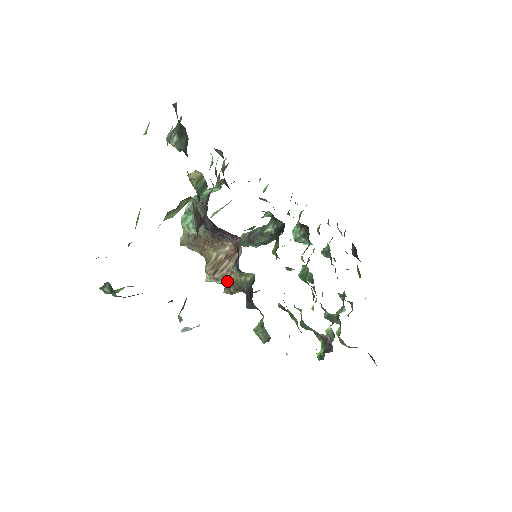
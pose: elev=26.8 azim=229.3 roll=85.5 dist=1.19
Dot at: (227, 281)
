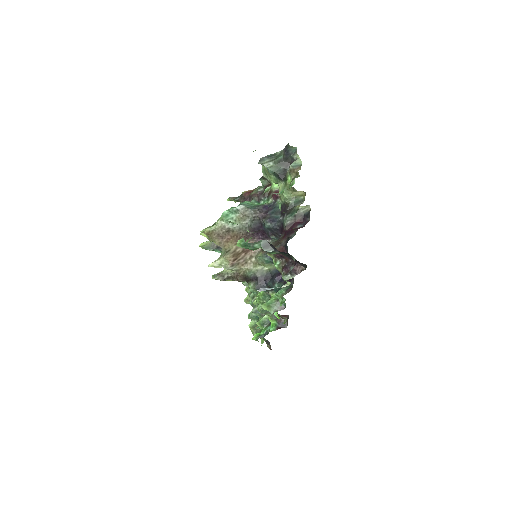
Dot at: (237, 268)
